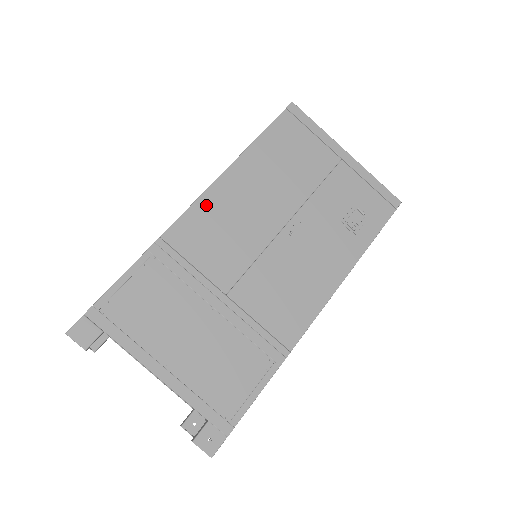
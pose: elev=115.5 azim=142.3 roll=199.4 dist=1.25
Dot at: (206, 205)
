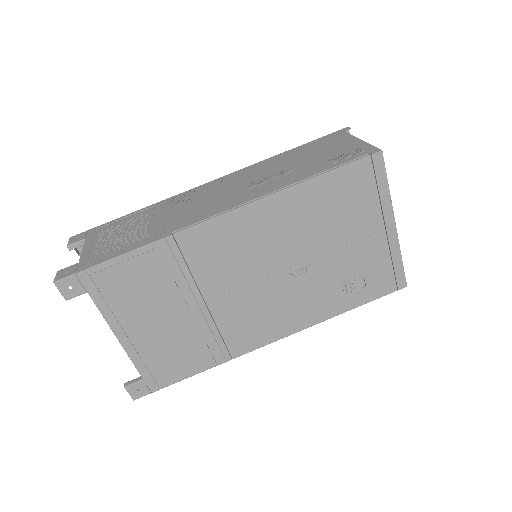
Dot at: (231, 222)
